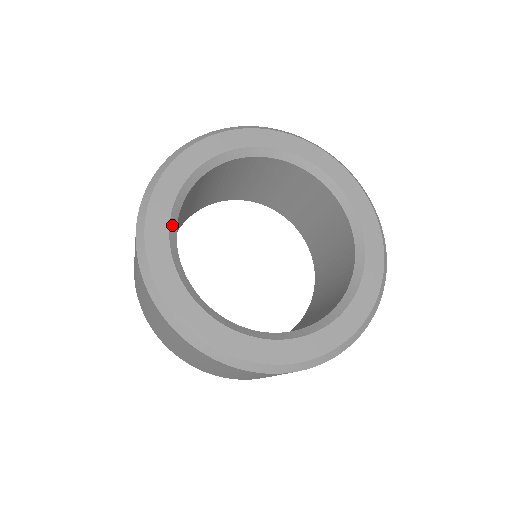
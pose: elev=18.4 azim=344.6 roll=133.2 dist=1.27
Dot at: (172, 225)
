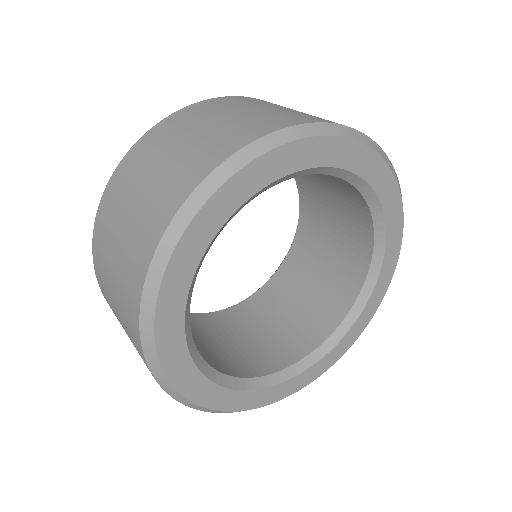
Dot at: (236, 212)
